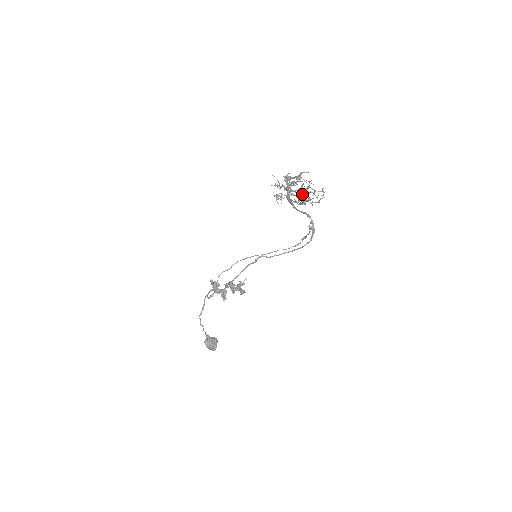
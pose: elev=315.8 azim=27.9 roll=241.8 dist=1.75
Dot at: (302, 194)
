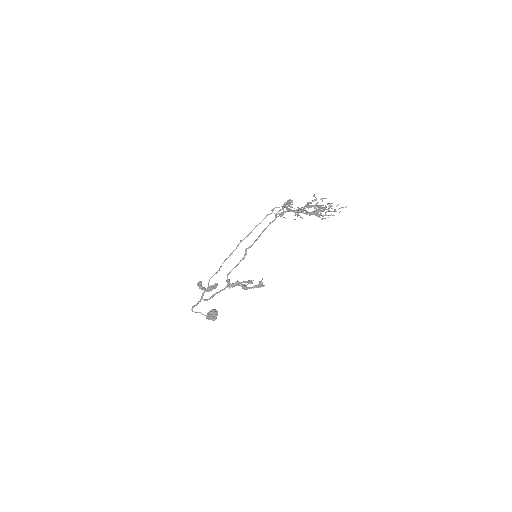
Dot at: occluded
